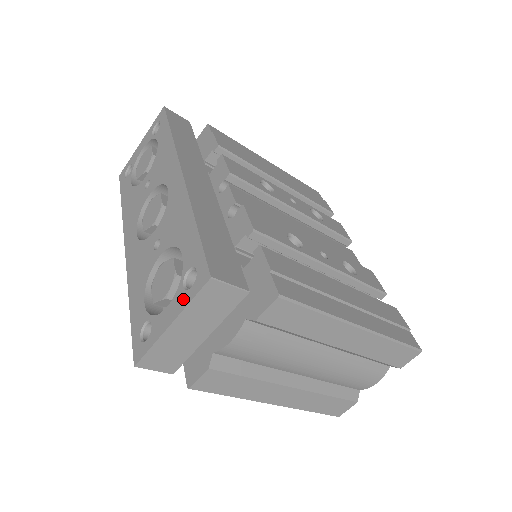
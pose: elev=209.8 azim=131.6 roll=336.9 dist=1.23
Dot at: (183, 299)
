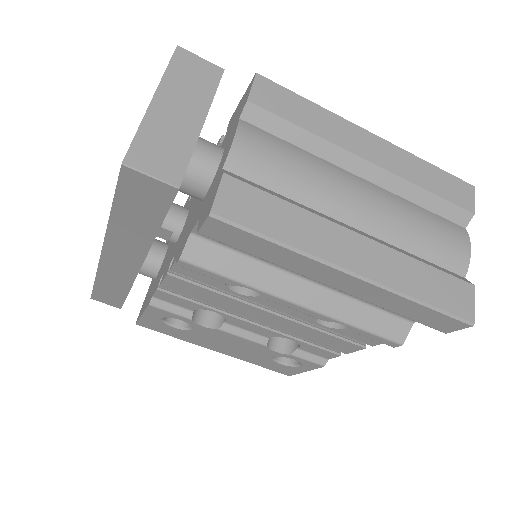
Dot at: occluded
